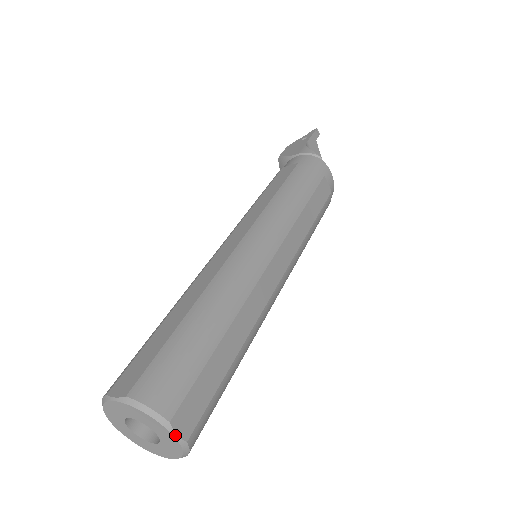
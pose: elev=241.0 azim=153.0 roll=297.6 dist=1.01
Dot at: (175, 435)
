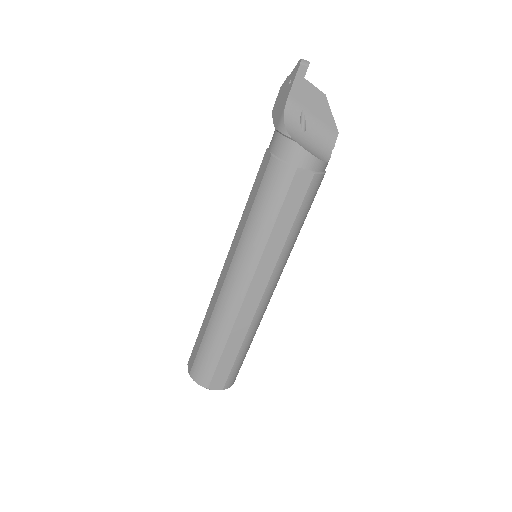
Dot at: occluded
